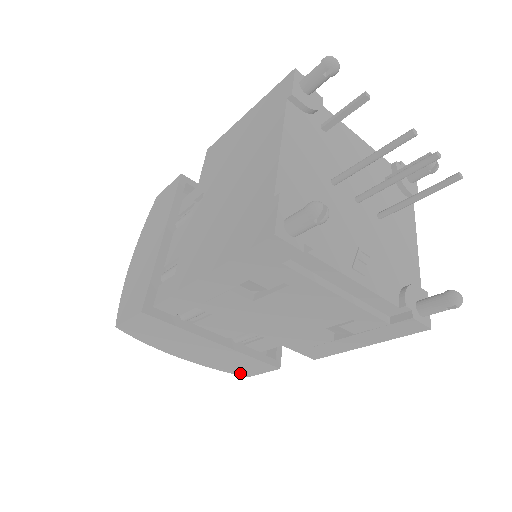
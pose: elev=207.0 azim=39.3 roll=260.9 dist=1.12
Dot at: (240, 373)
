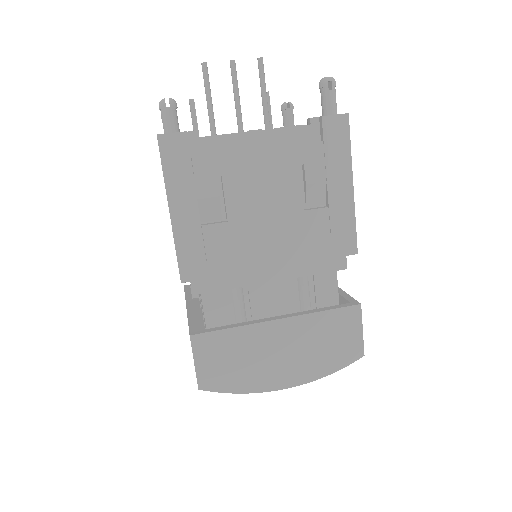
Dot at: (351, 356)
